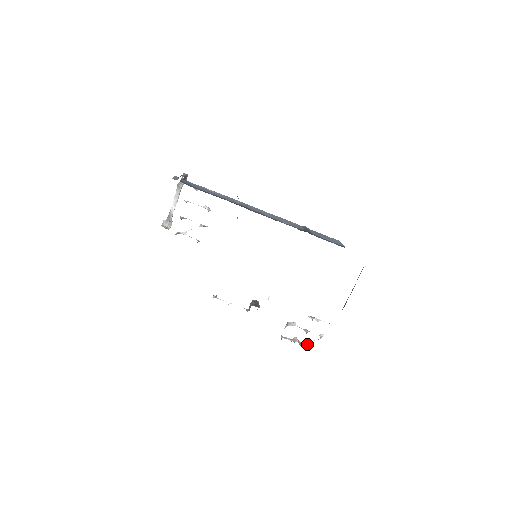
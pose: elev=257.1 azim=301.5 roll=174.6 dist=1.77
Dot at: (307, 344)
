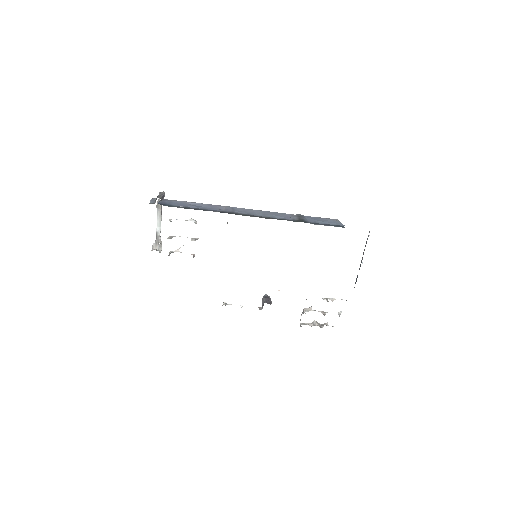
Dot at: (327, 324)
